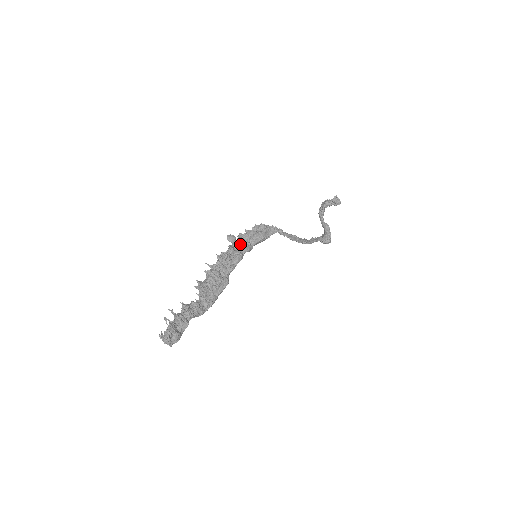
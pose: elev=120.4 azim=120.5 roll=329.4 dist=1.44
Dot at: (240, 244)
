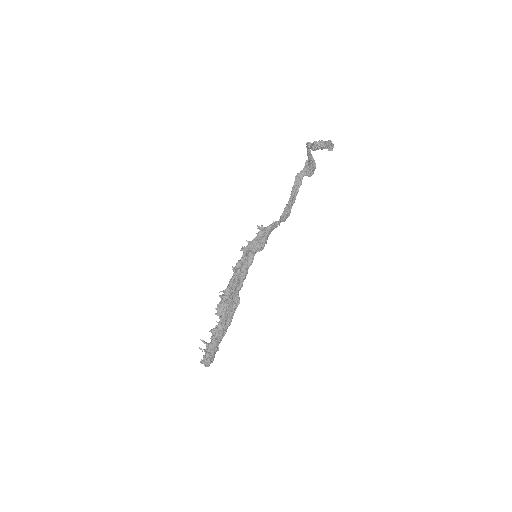
Dot at: (245, 260)
